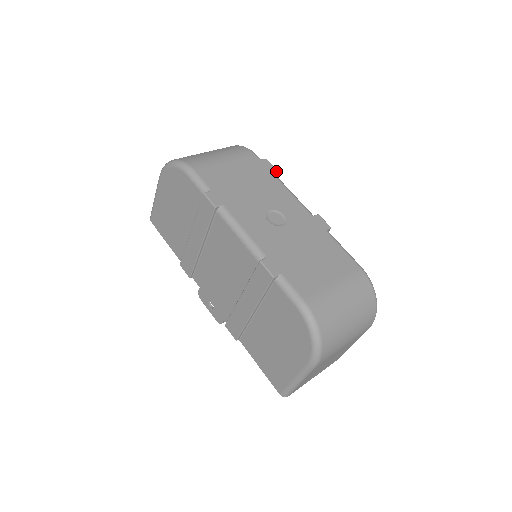
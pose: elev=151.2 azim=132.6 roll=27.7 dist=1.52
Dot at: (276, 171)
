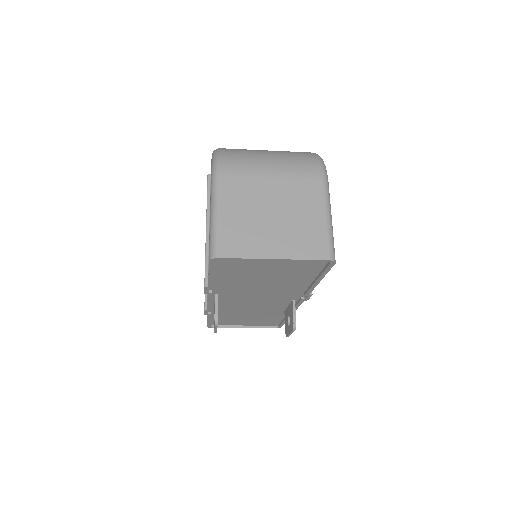
Dot at: occluded
